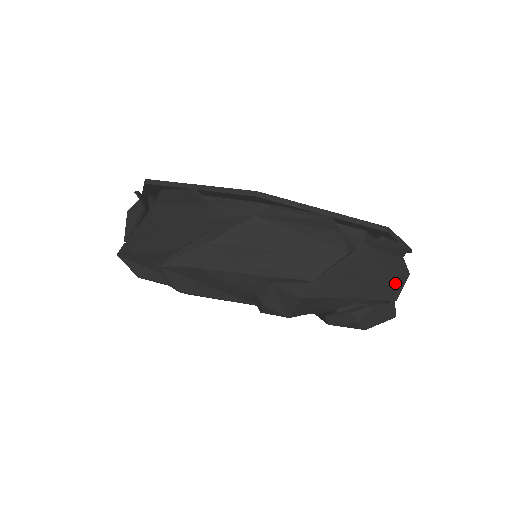
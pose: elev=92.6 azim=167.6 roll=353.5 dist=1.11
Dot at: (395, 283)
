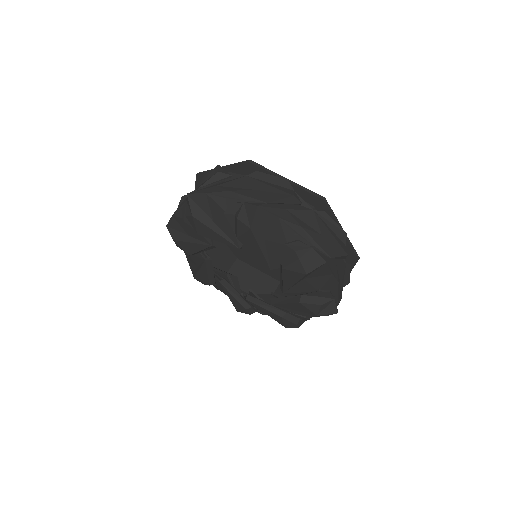
Dot at: (271, 196)
